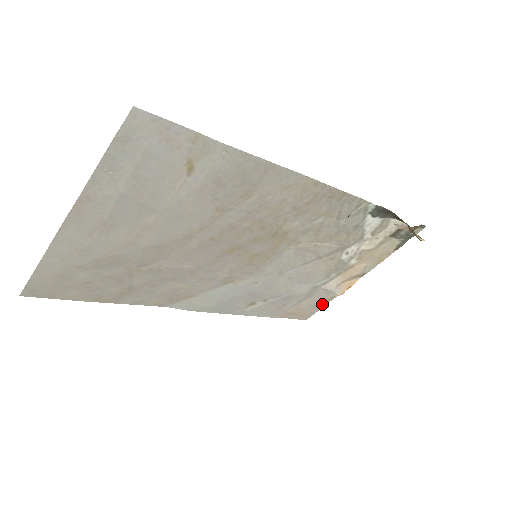
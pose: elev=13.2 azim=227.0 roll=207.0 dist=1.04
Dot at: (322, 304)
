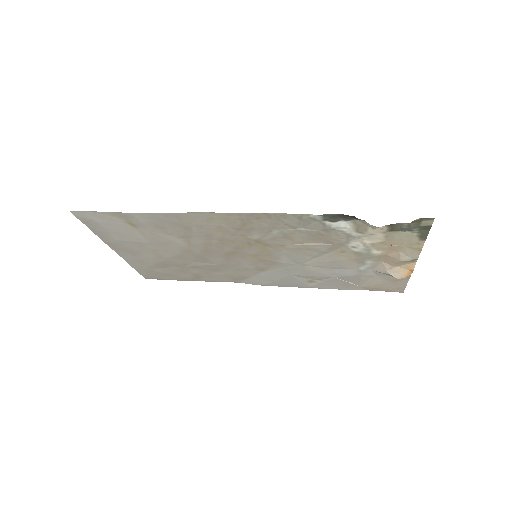
Dot at: (402, 281)
